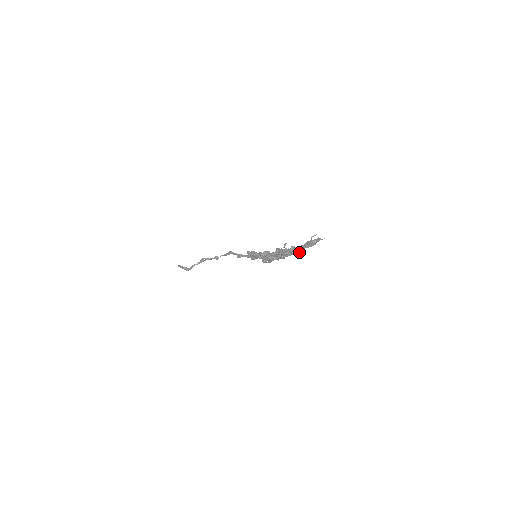
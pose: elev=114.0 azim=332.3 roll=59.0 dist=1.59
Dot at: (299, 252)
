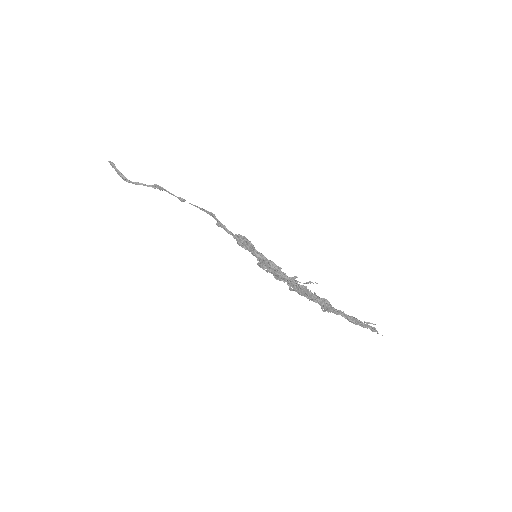
Dot at: (331, 311)
